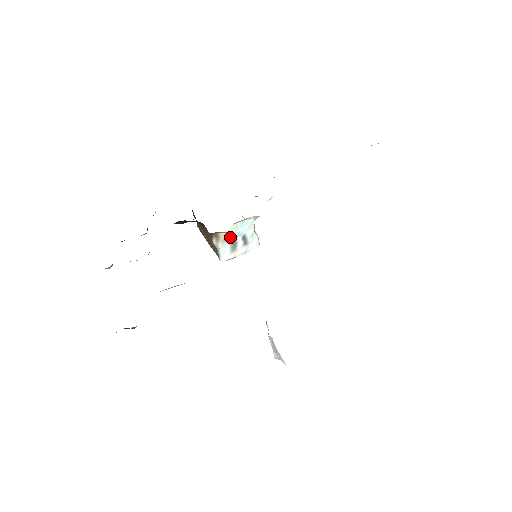
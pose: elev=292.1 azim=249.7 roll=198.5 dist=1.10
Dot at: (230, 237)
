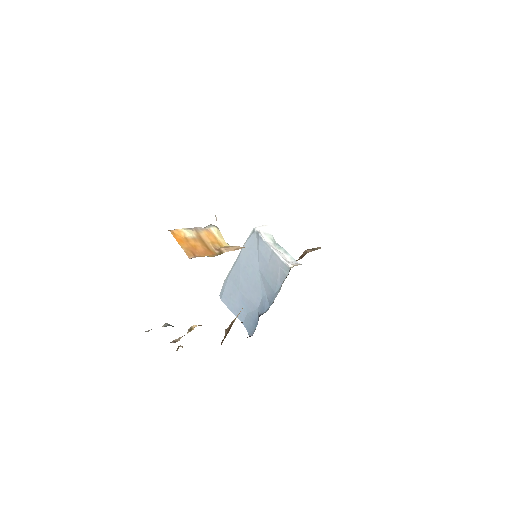
Dot at: occluded
